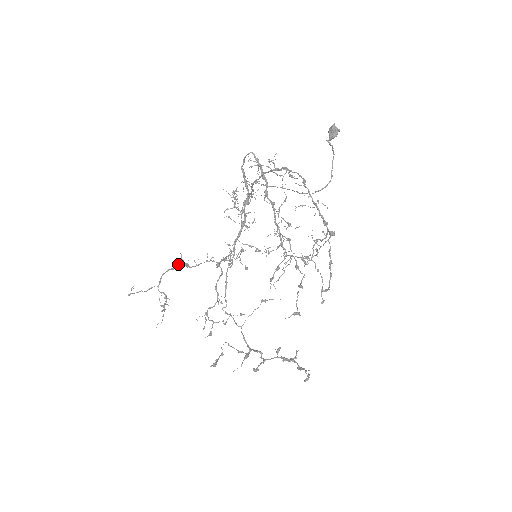
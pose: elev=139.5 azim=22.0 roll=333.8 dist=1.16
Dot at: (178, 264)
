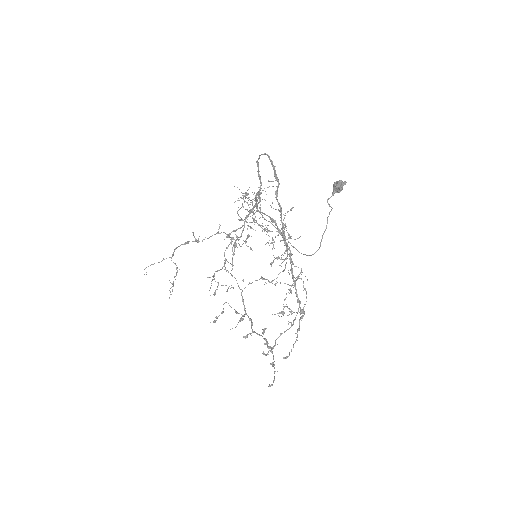
Dot at: (189, 241)
